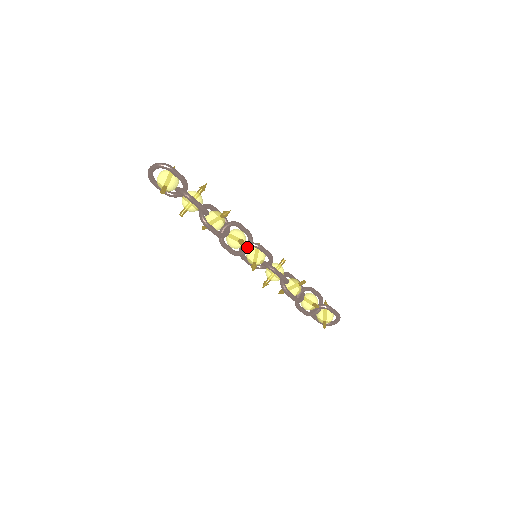
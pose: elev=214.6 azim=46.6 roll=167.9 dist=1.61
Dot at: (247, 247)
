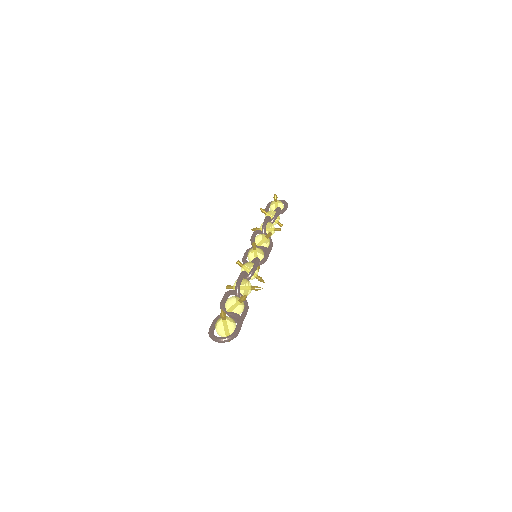
Dot at: occluded
